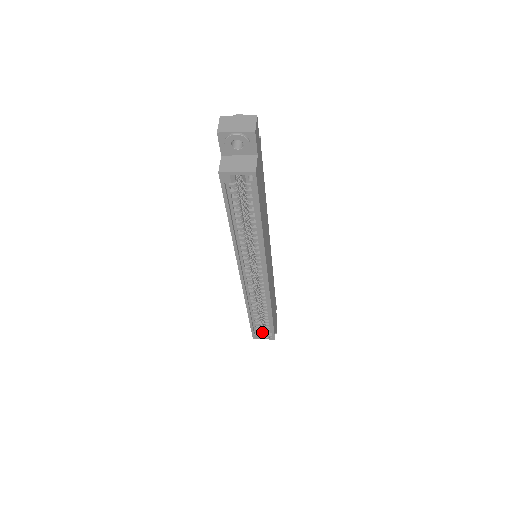
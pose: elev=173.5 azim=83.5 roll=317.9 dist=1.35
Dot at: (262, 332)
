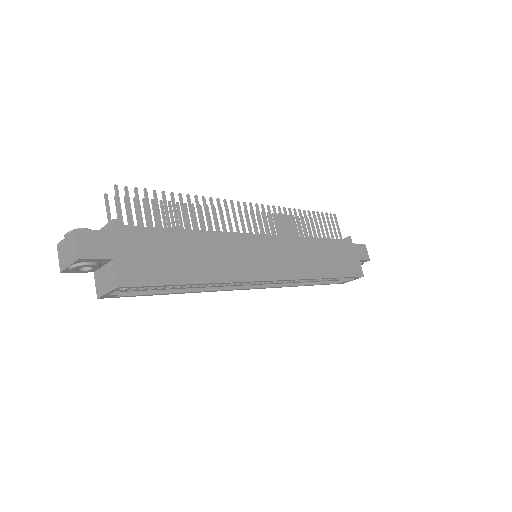
Dot at: occluded
